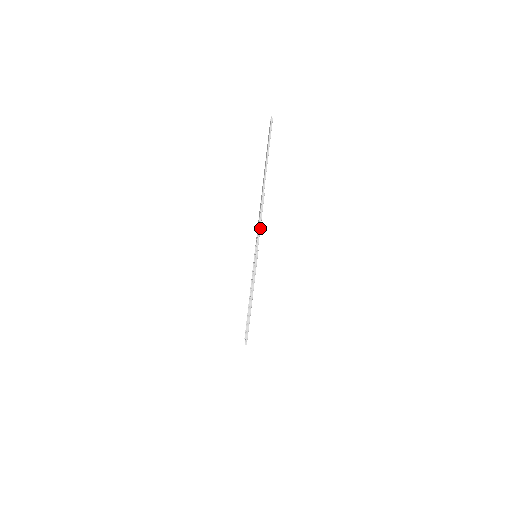
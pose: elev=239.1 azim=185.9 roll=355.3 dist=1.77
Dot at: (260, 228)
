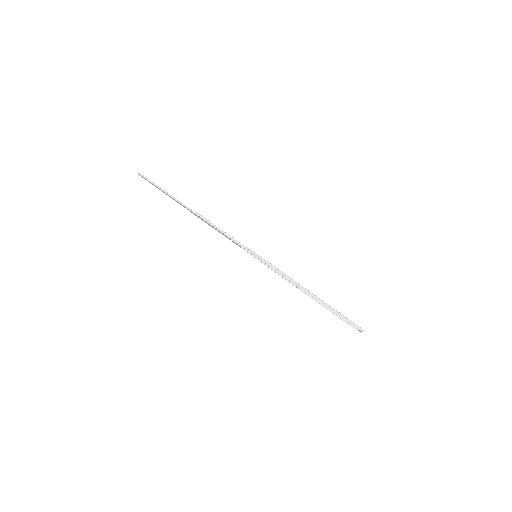
Dot at: (226, 234)
